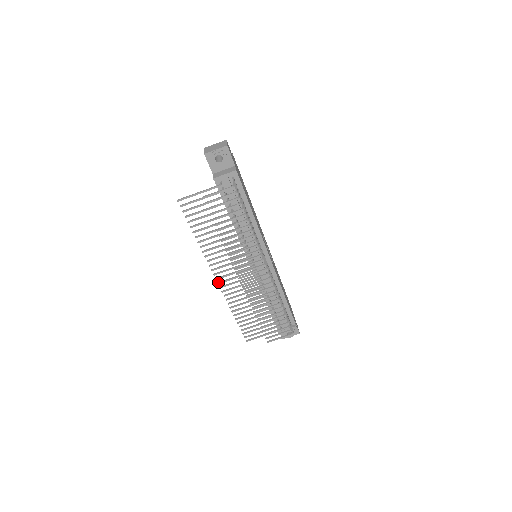
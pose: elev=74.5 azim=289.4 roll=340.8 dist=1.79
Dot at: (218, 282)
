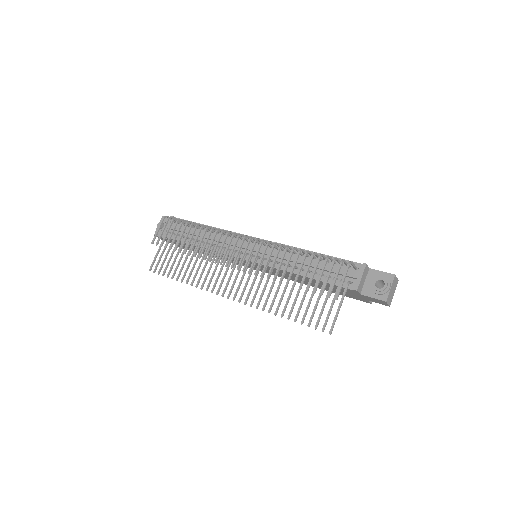
Dot at: (233, 299)
